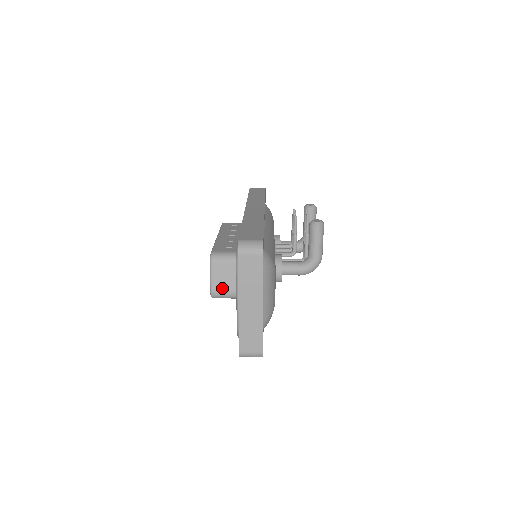
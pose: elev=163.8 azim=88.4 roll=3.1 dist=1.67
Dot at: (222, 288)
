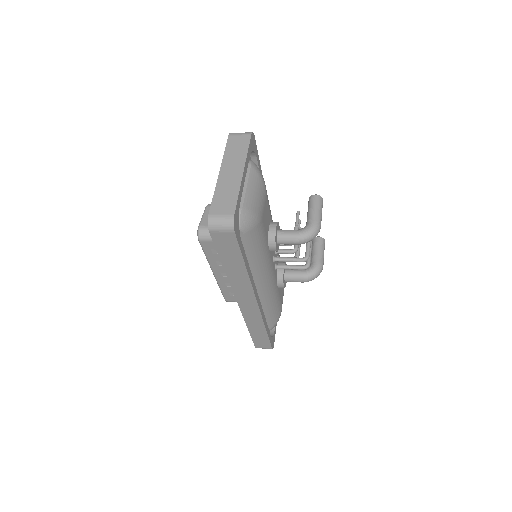
Dot at: occluded
